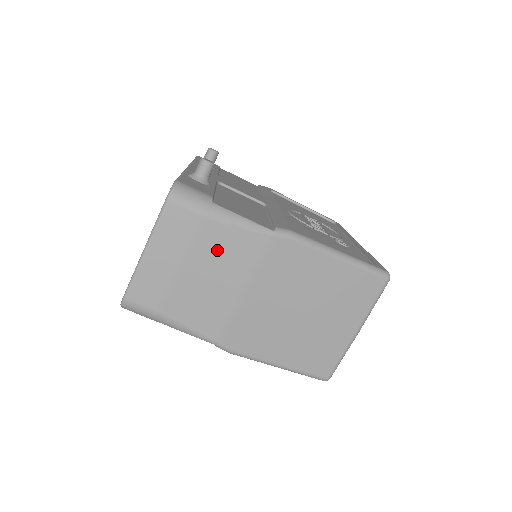
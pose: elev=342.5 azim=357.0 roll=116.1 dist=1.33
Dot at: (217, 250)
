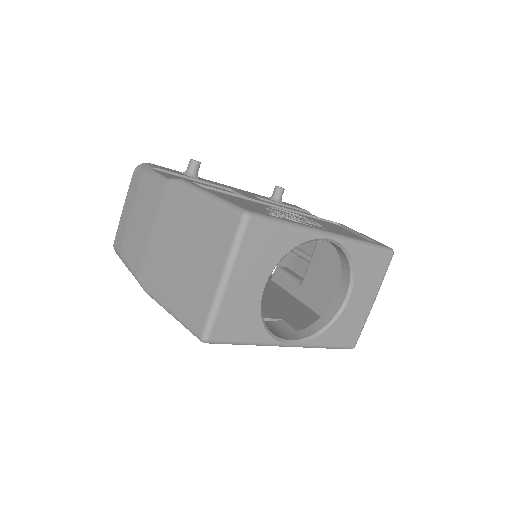
Dot at: (144, 200)
